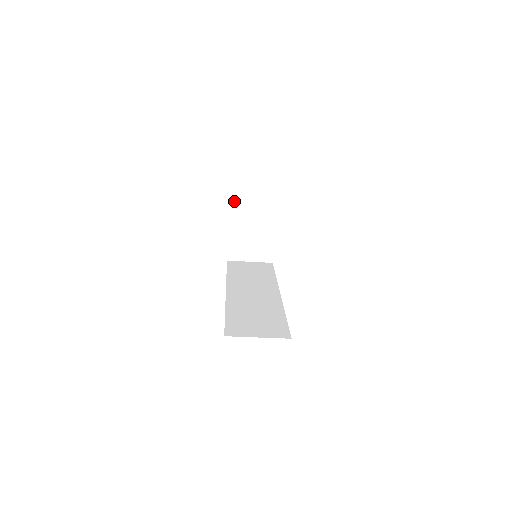
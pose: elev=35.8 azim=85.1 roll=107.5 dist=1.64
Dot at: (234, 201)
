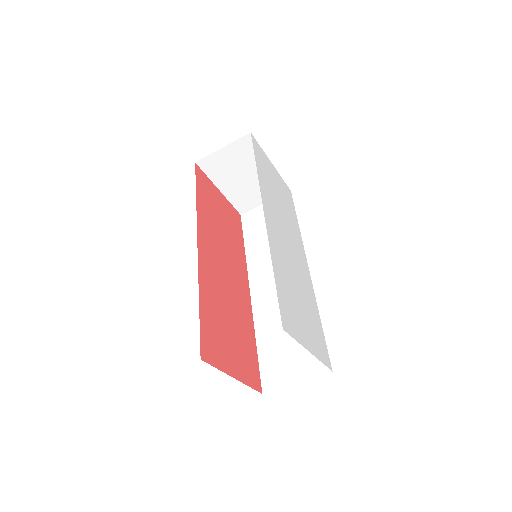
Dot at: (202, 163)
